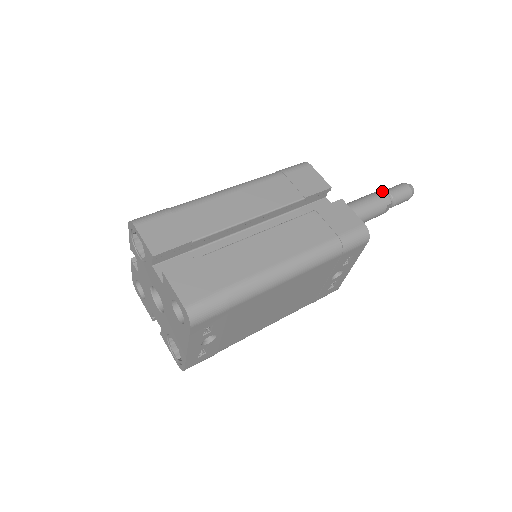
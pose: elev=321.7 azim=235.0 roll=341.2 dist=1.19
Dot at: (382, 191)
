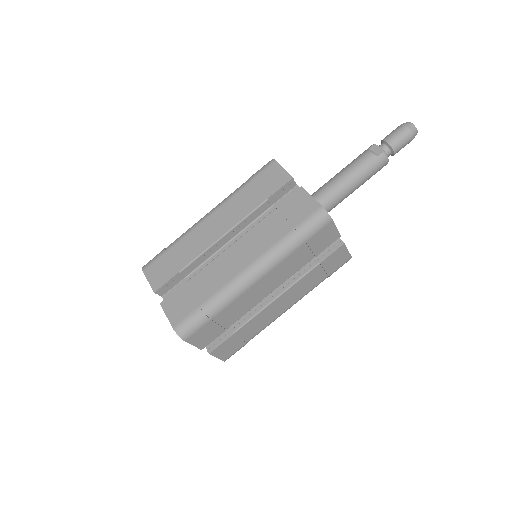
Dot at: (385, 158)
